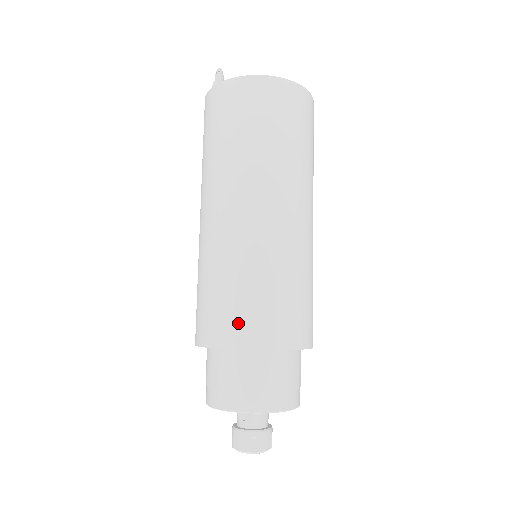
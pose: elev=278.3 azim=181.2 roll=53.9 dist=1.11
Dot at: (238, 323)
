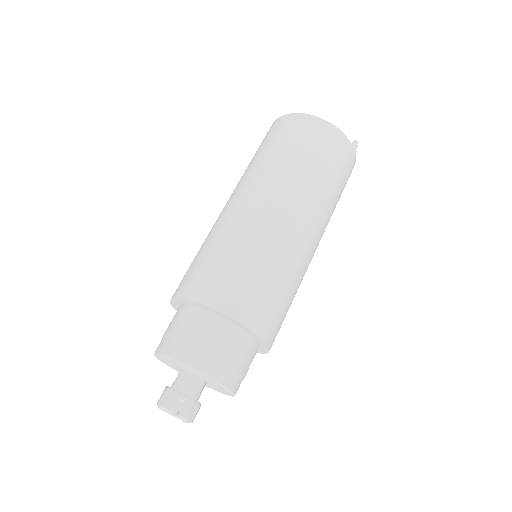
Dot at: (181, 281)
